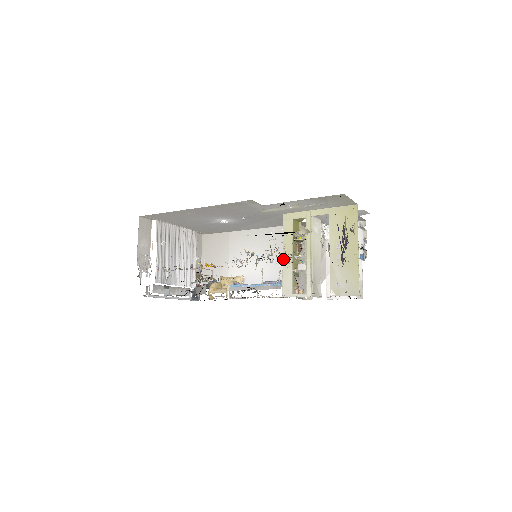
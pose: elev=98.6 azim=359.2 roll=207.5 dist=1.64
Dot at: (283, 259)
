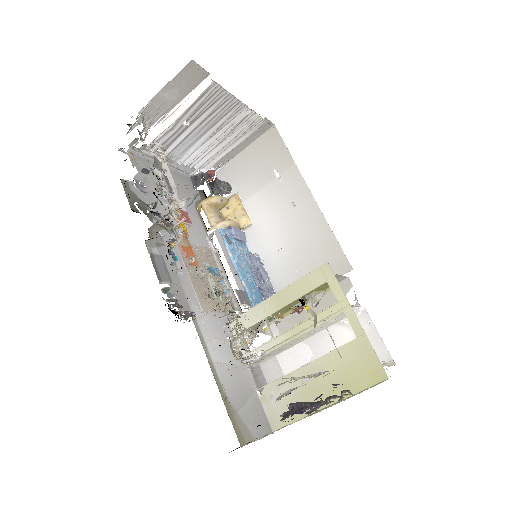
Dot at: (237, 338)
